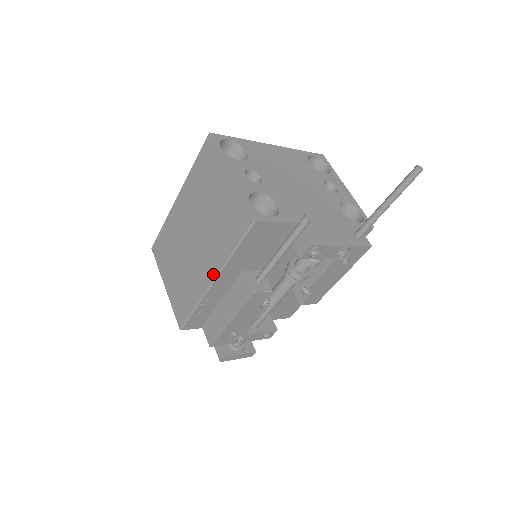
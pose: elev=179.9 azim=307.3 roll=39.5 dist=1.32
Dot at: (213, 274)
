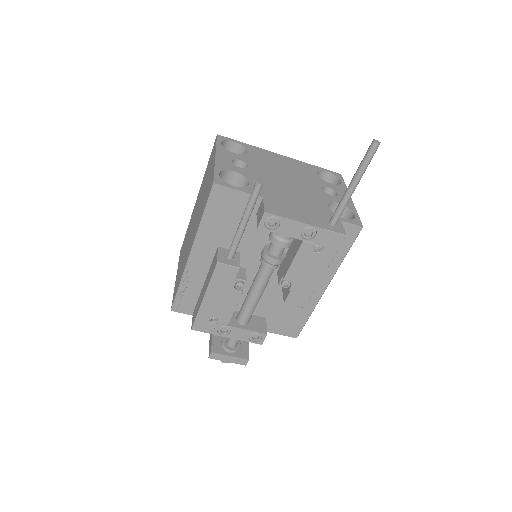
Dot at: (191, 246)
